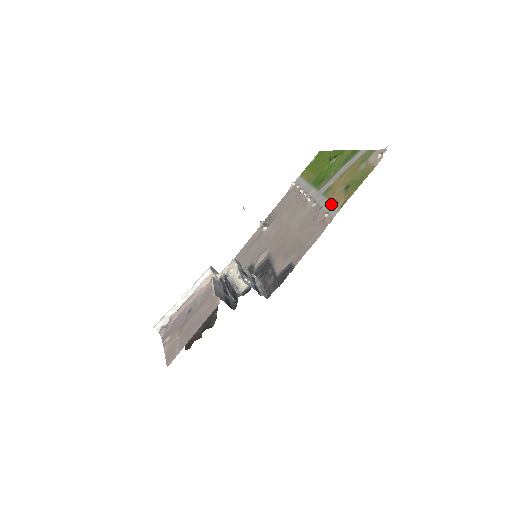
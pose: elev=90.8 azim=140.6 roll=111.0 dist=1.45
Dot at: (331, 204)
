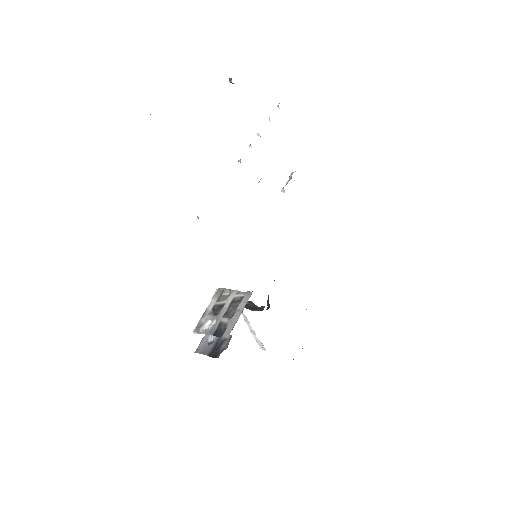
Dot at: occluded
